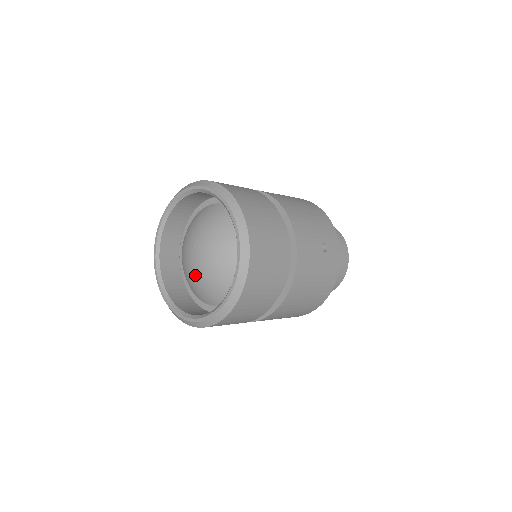
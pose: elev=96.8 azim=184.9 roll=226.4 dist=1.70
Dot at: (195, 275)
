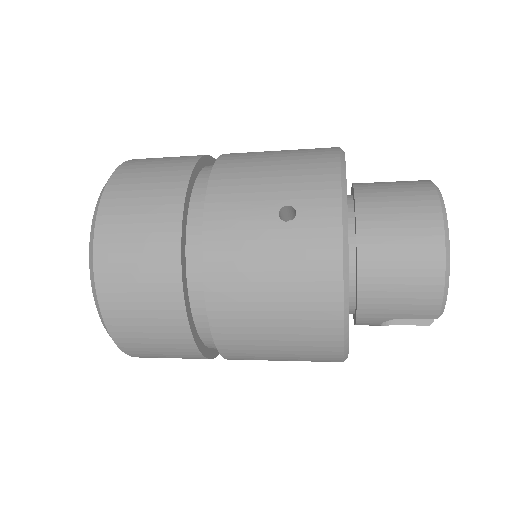
Dot at: occluded
